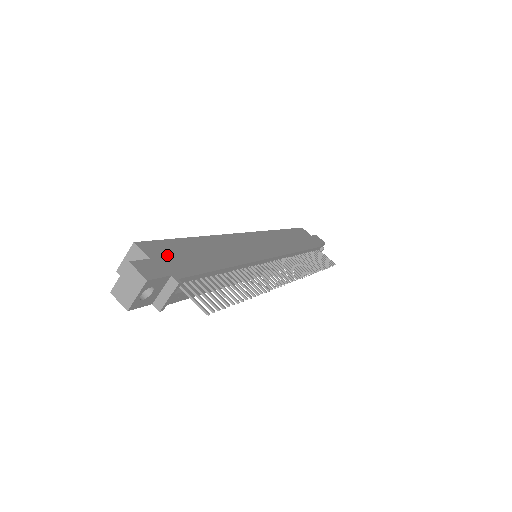
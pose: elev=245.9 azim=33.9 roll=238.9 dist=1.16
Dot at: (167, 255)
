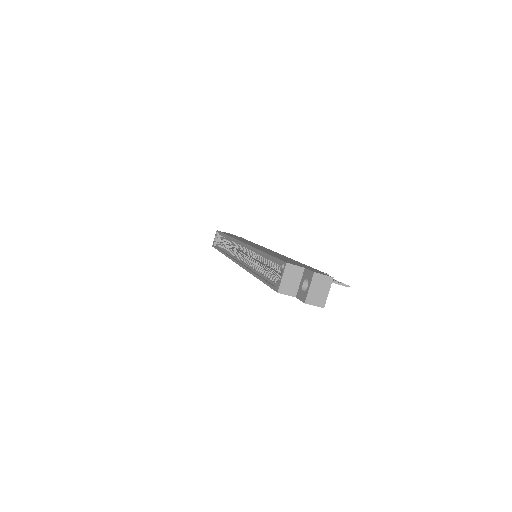
Dot at: (296, 264)
